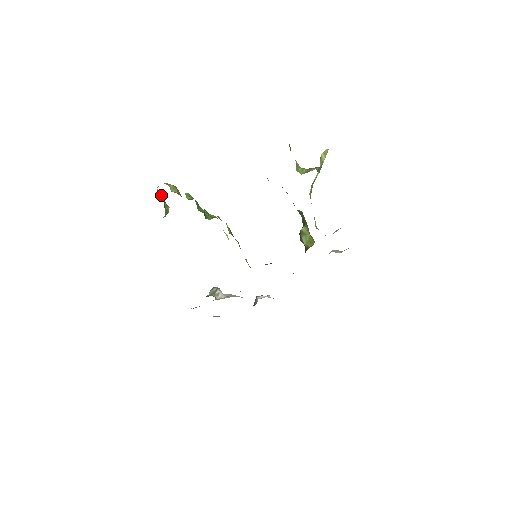
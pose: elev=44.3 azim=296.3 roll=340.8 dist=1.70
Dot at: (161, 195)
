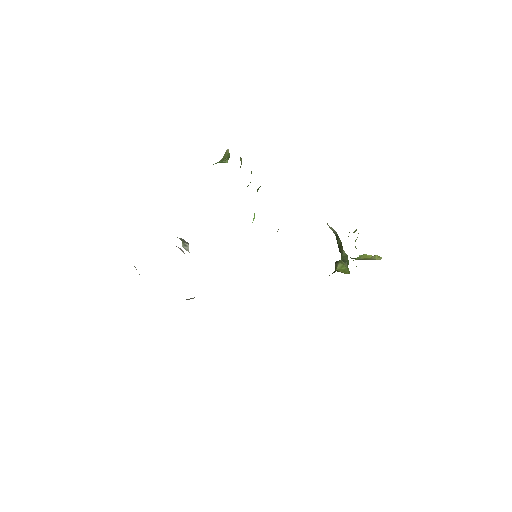
Dot at: occluded
